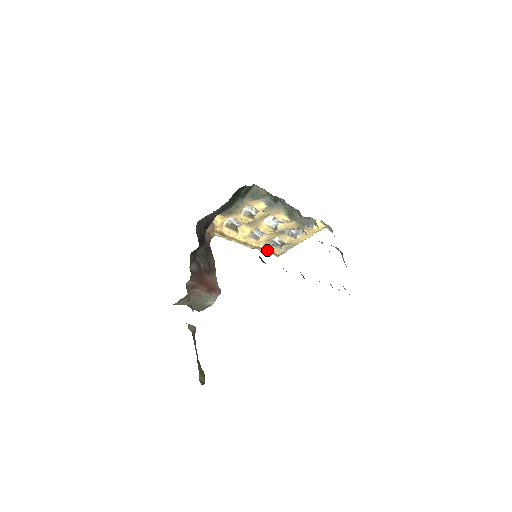
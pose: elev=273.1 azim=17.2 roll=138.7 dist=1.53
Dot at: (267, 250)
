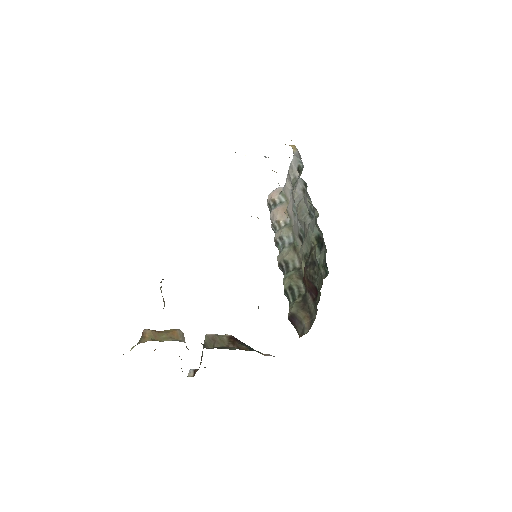
Dot at: occluded
